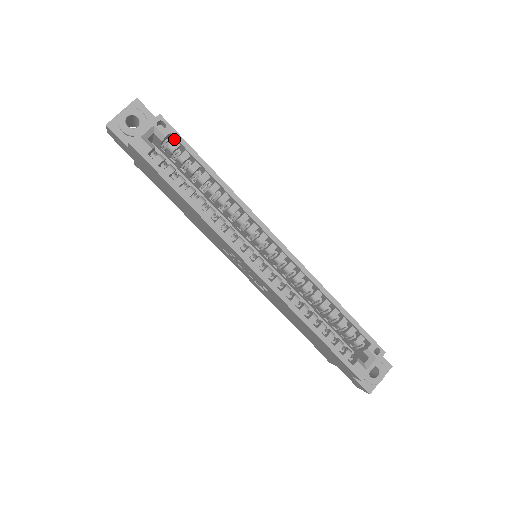
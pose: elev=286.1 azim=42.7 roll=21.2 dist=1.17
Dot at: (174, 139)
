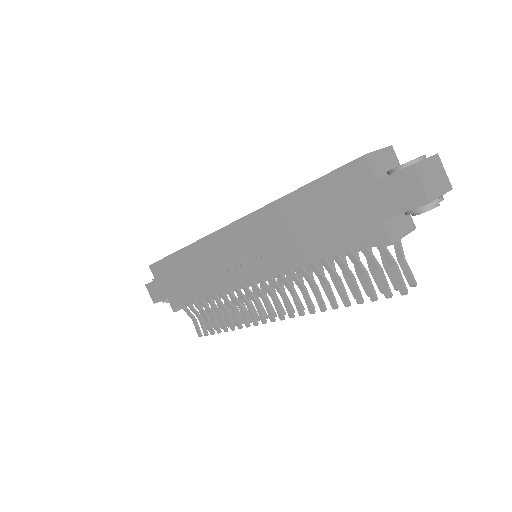
Dot at: occluded
